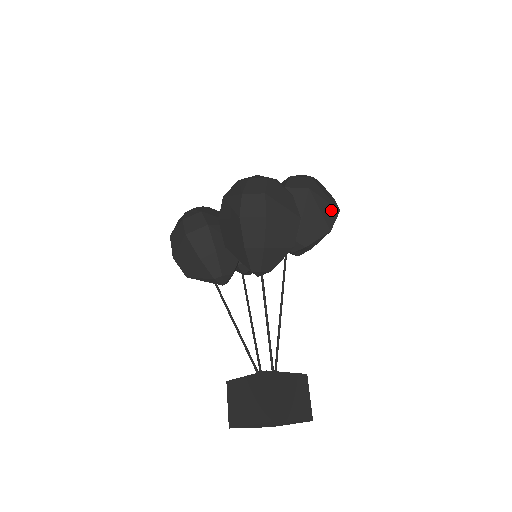
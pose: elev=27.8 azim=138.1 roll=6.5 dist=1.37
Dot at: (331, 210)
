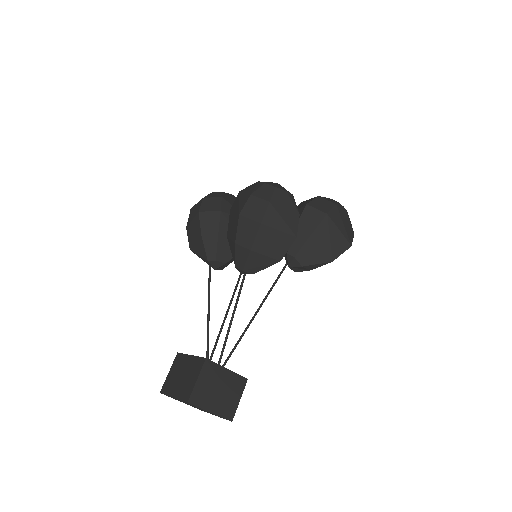
Dot at: (342, 242)
